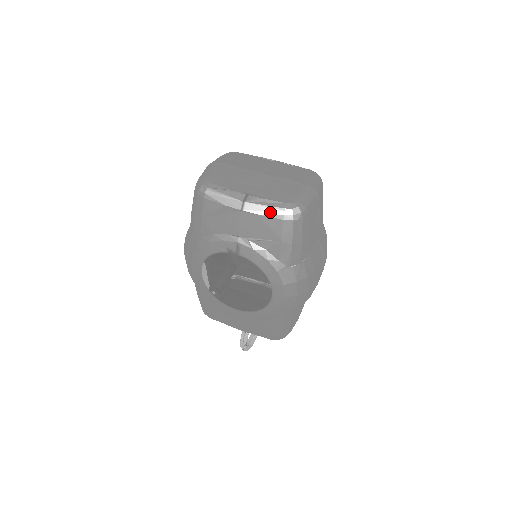
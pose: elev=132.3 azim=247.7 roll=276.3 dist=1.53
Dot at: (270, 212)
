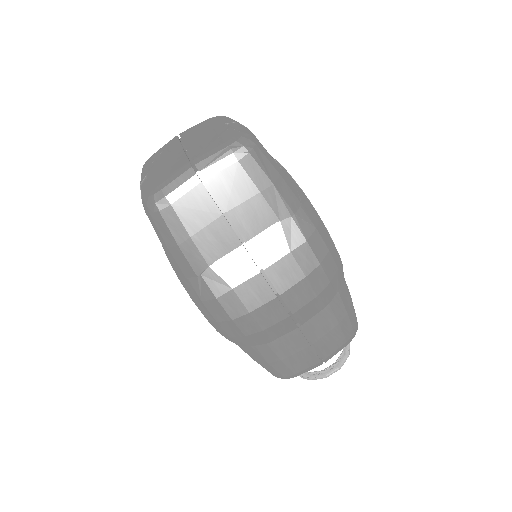
Dot at: occluded
